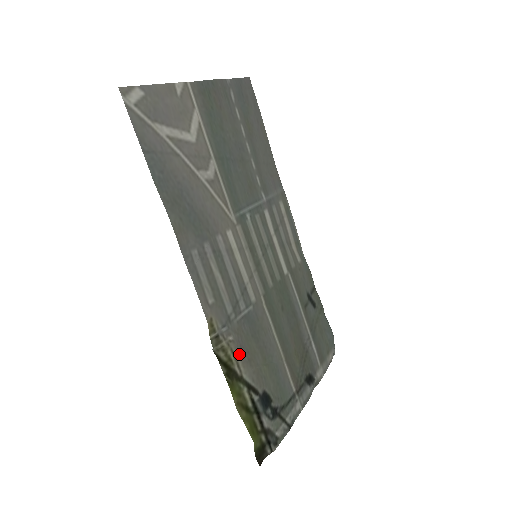
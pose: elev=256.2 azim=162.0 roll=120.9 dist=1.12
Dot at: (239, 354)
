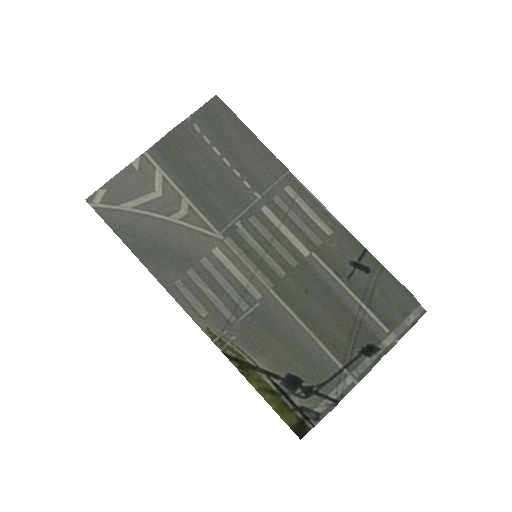
Dot at: (246, 349)
